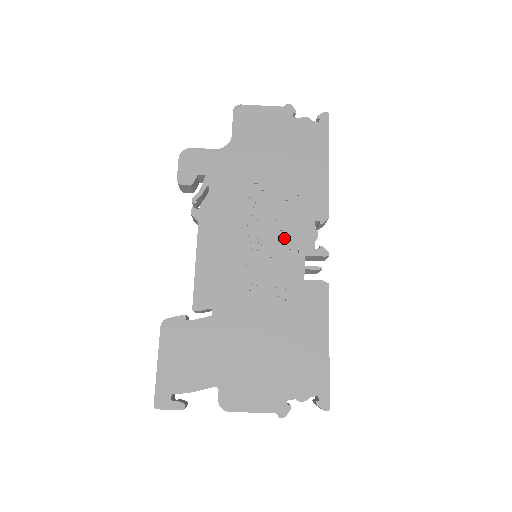
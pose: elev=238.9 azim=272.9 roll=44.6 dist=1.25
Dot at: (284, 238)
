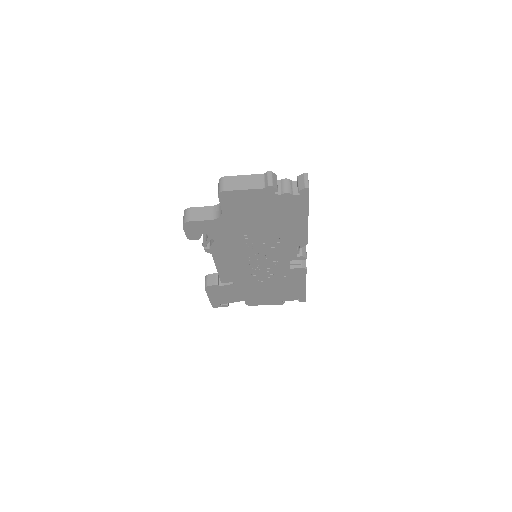
Dot at: (274, 255)
